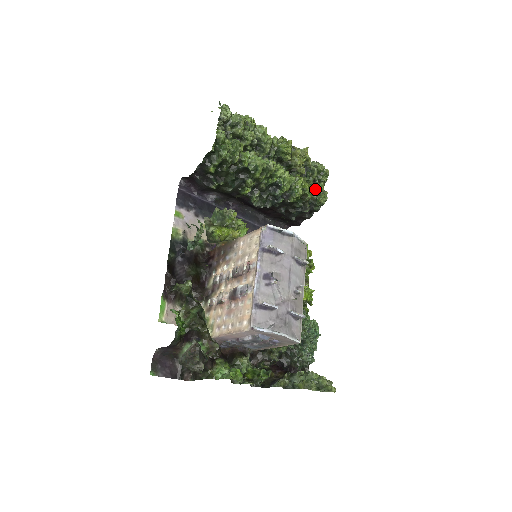
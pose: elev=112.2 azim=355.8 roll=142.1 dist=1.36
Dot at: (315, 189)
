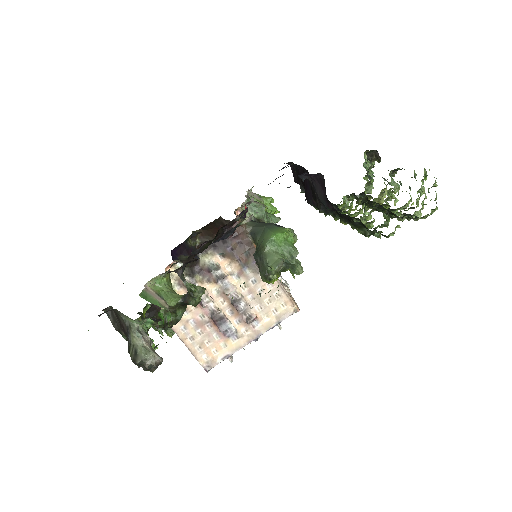
Dot at: (342, 207)
